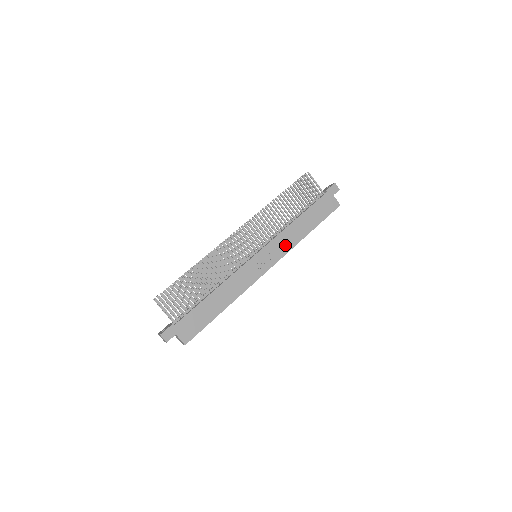
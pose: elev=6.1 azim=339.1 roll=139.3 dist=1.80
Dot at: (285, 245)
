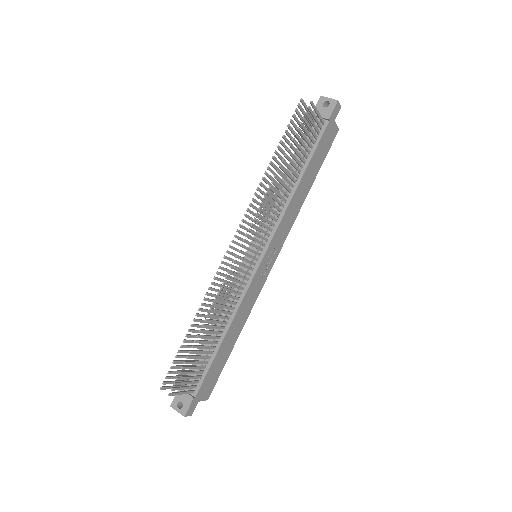
Dot at: (287, 225)
